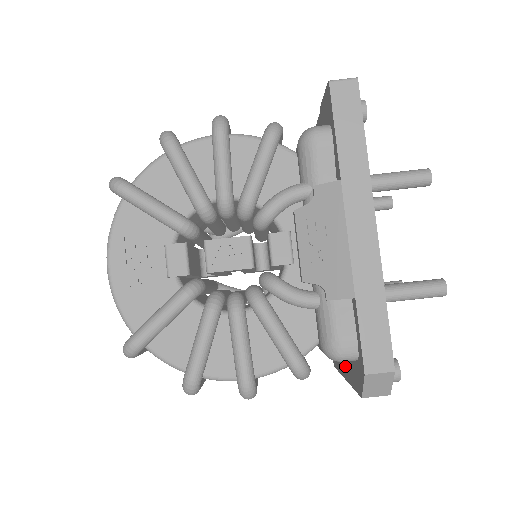
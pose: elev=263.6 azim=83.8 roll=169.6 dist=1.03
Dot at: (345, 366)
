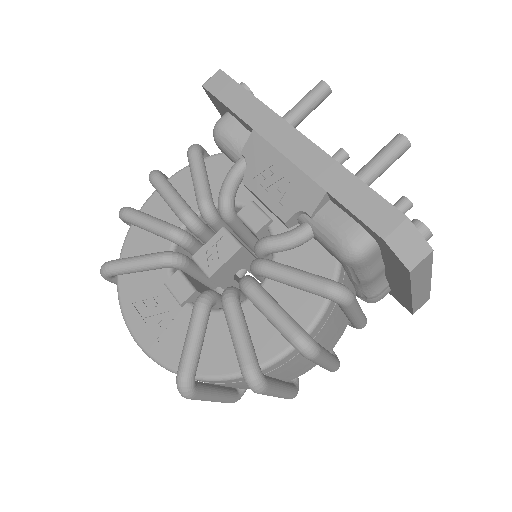
Dot at: (398, 283)
